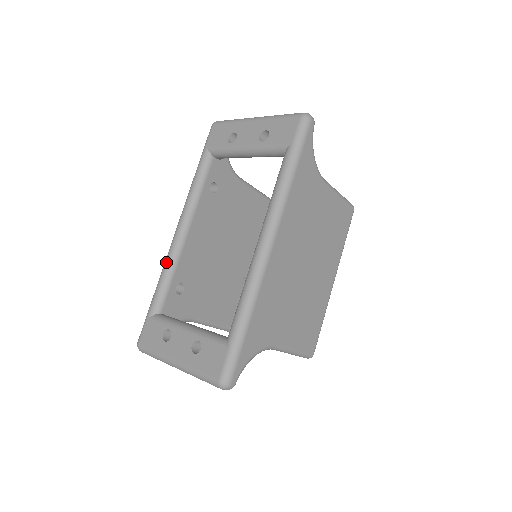
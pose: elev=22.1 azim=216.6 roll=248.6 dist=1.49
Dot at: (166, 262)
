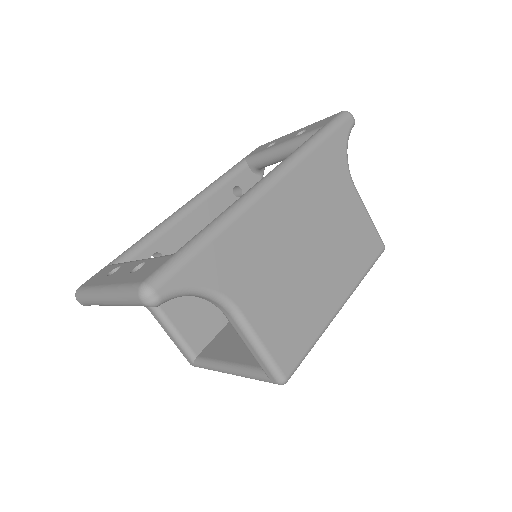
Dot at: (156, 226)
